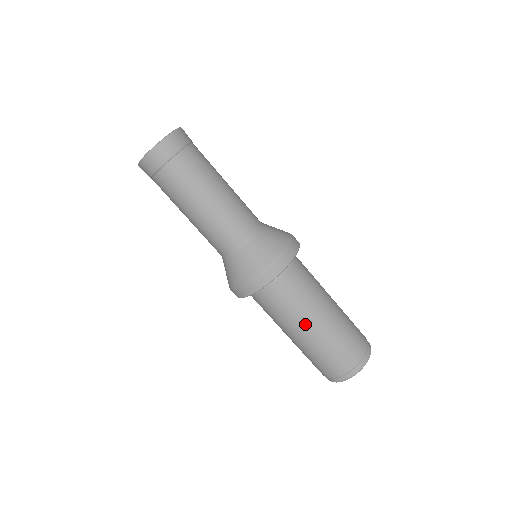
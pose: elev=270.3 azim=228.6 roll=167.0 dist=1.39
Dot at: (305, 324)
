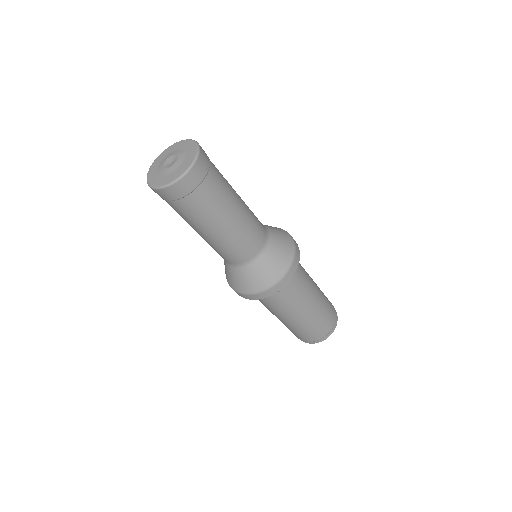
Dot at: (309, 301)
